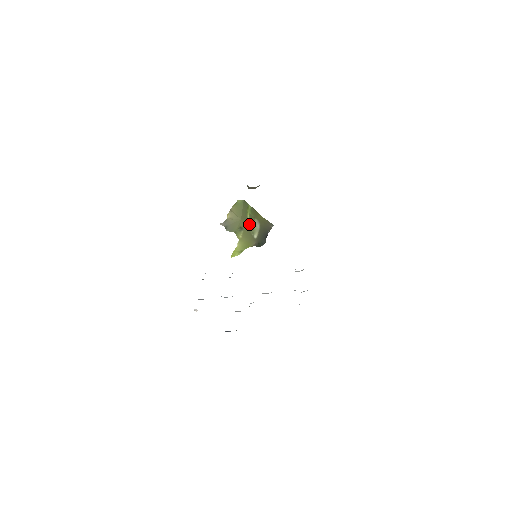
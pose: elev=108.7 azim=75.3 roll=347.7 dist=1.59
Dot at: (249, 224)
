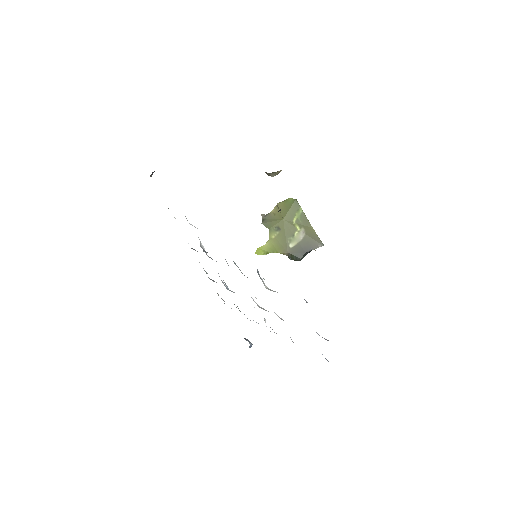
Dot at: (291, 229)
